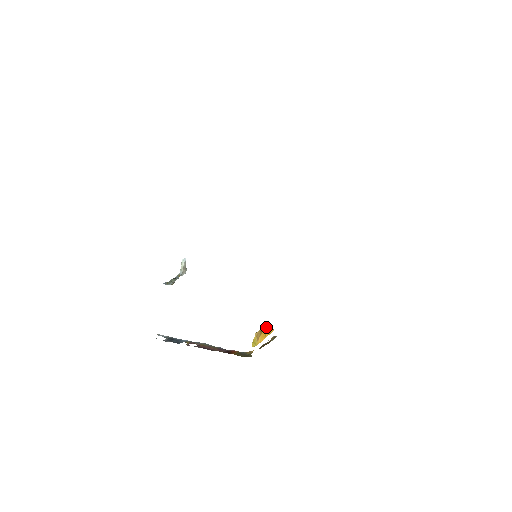
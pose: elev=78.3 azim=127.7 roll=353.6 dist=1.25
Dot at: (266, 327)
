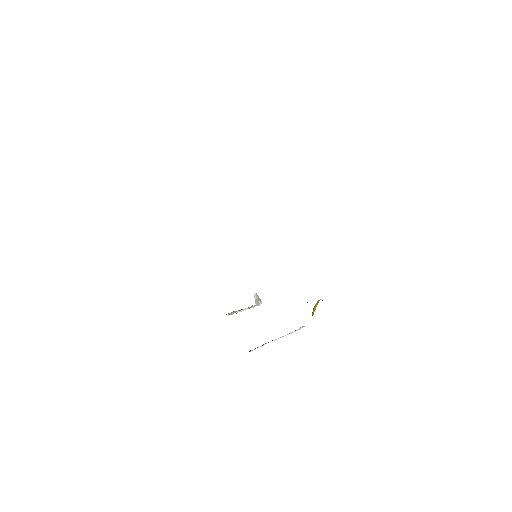
Dot at: occluded
